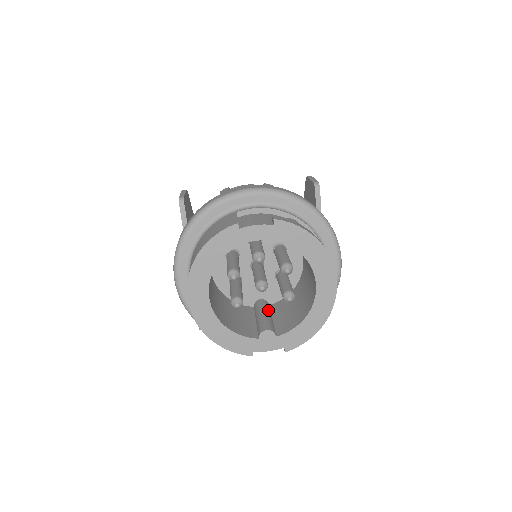
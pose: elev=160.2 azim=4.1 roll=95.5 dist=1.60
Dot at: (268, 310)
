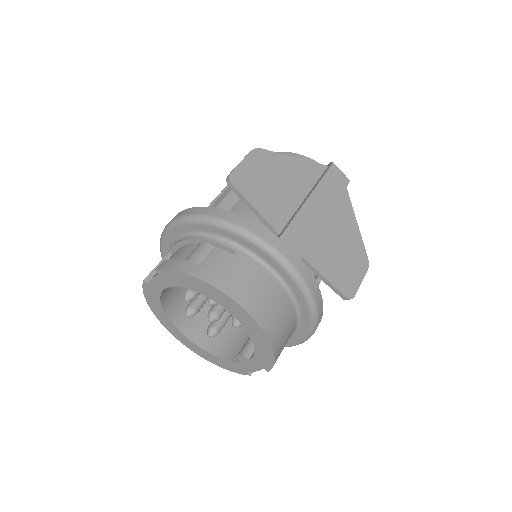
Dot at: occluded
